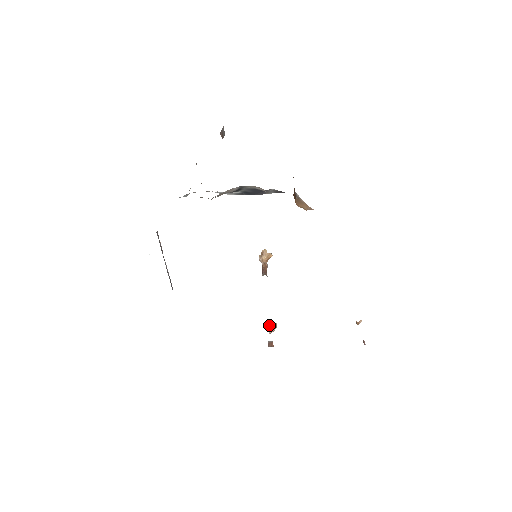
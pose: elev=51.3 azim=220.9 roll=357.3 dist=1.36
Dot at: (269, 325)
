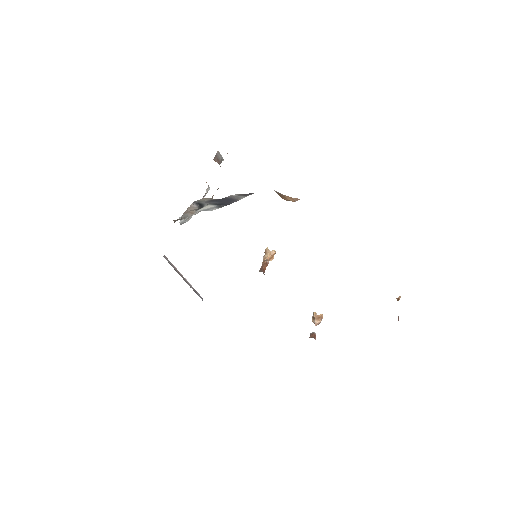
Dot at: (314, 317)
